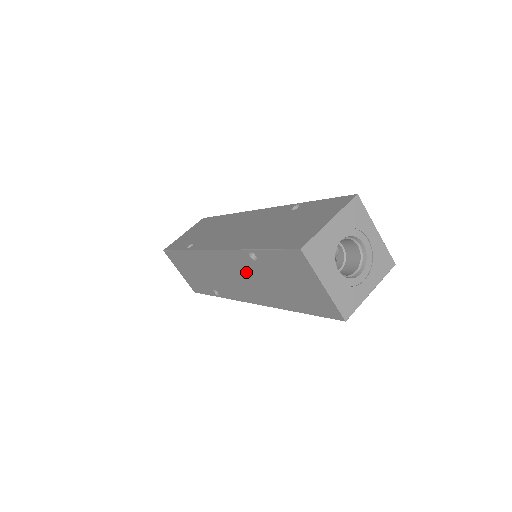
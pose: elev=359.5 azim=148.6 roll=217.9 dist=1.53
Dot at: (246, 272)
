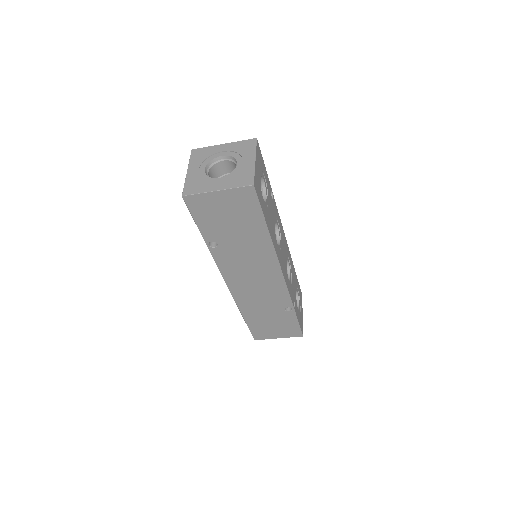
Dot at: (238, 261)
